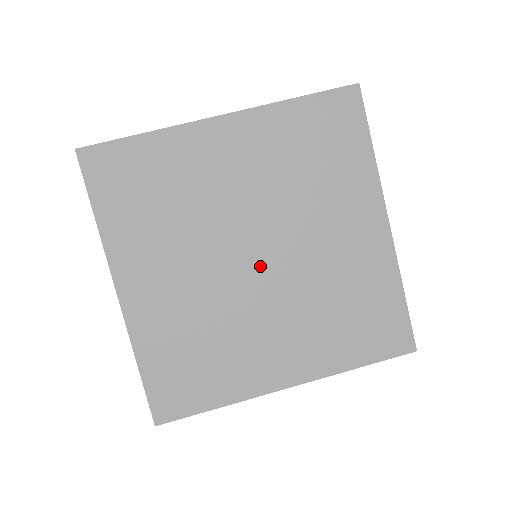
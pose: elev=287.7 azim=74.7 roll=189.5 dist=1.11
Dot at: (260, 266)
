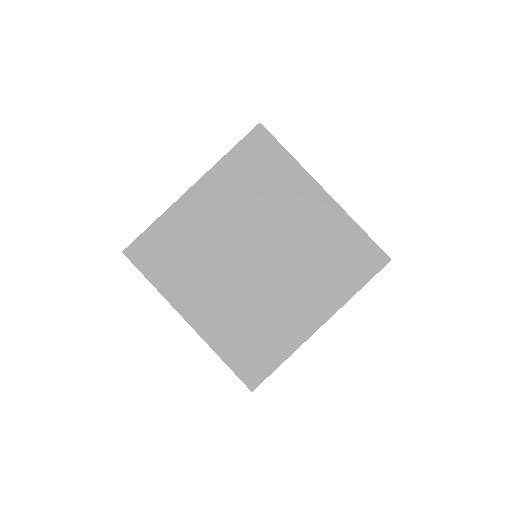
Dot at: (261, 261)
